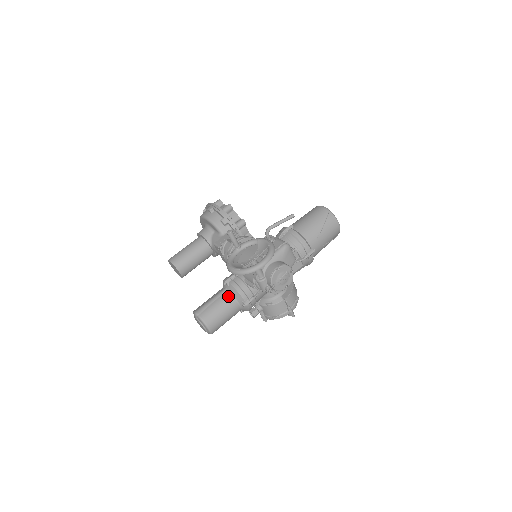
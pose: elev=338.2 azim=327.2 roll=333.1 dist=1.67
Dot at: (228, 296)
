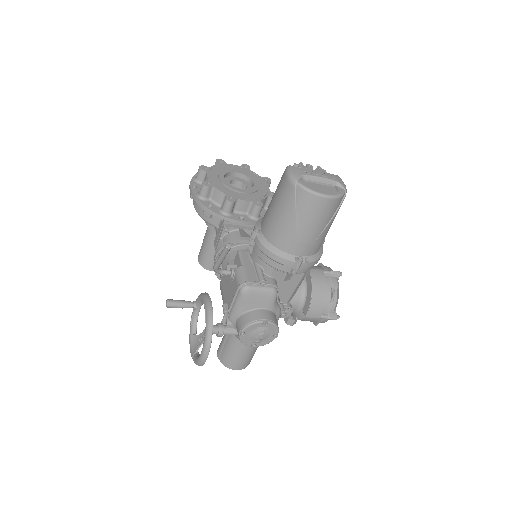
Dot at: (233, 337)
